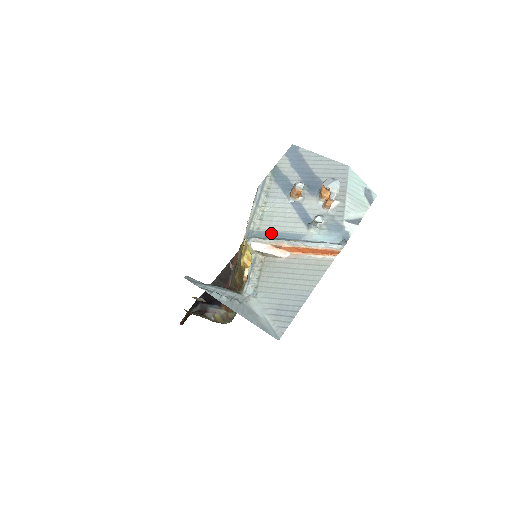
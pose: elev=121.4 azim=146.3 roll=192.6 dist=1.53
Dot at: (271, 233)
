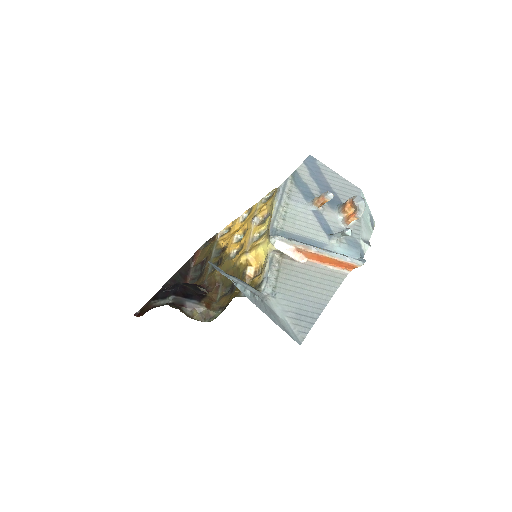
Dot at: (295, 235)
